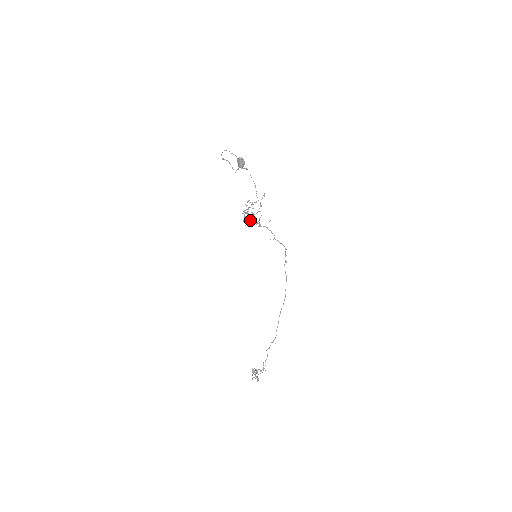
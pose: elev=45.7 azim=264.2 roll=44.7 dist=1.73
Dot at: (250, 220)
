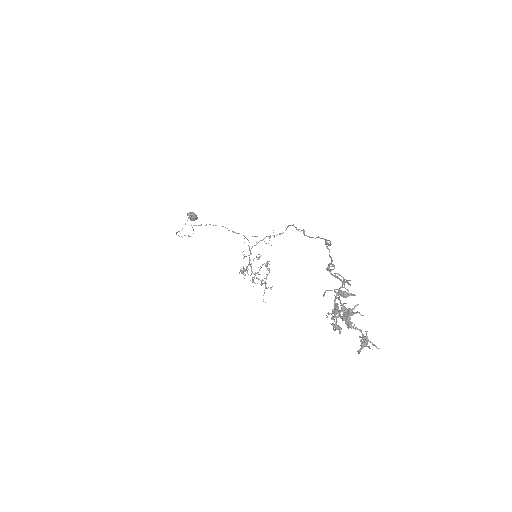
Dot at: occluded
